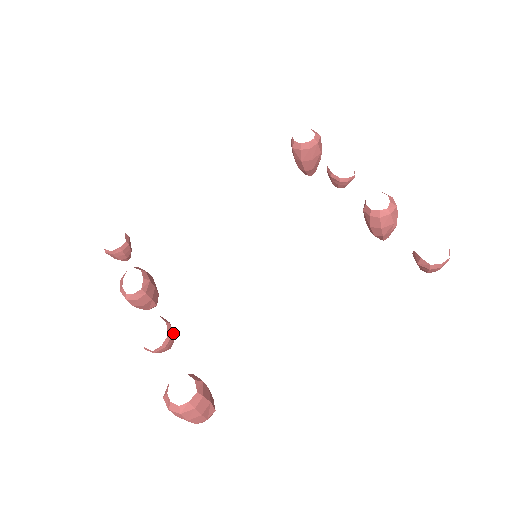
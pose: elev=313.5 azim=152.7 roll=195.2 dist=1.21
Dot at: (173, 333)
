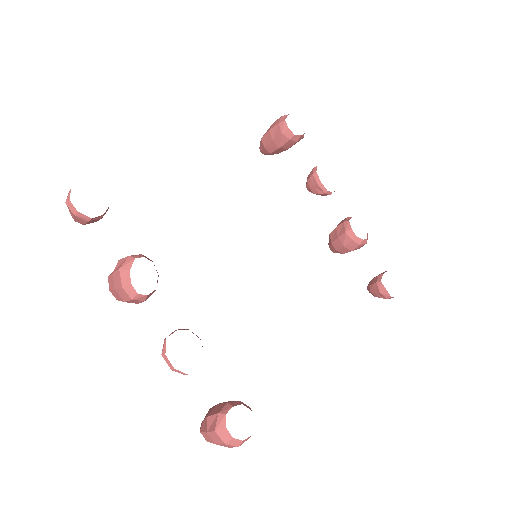
Dot at: occluded
